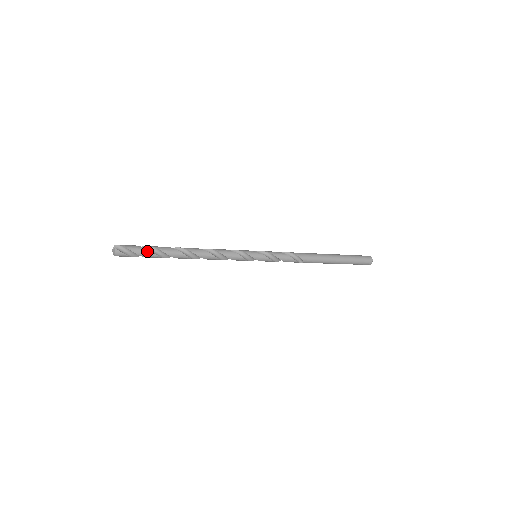
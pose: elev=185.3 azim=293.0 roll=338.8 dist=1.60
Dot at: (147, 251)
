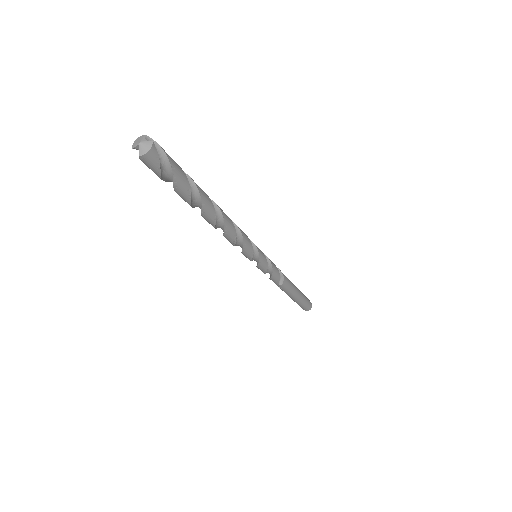
Dot at: (185, 177)
